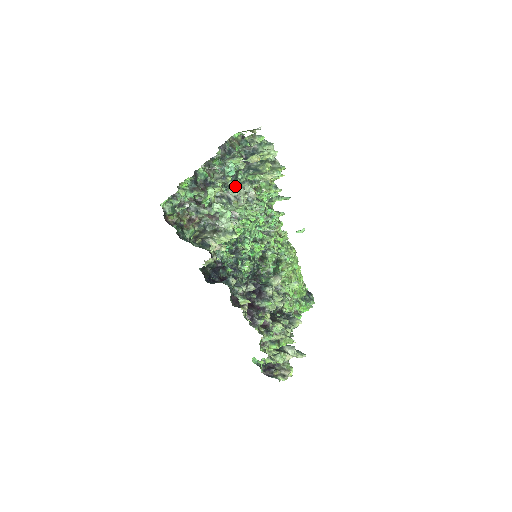
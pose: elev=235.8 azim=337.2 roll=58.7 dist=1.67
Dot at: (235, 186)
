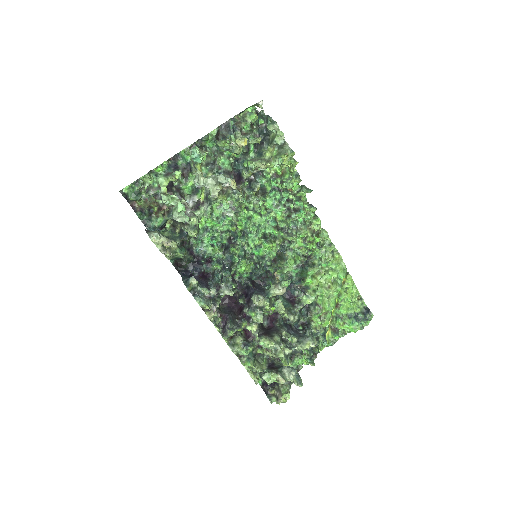
Dot at: (200, 175)
